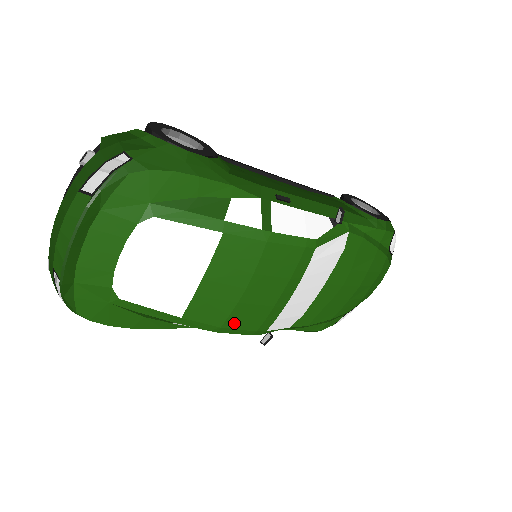
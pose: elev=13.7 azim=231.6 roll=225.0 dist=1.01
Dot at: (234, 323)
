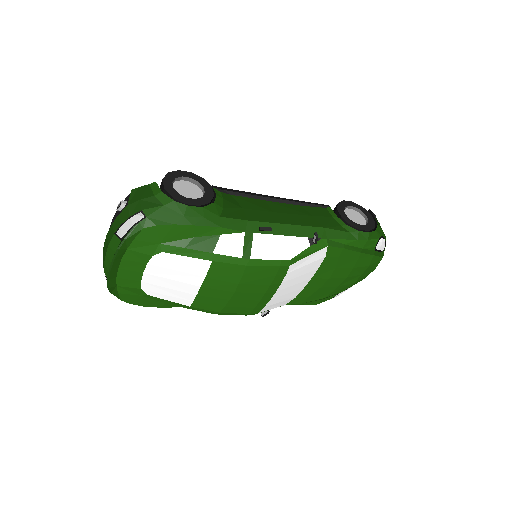
Dot at: (230, 310)
